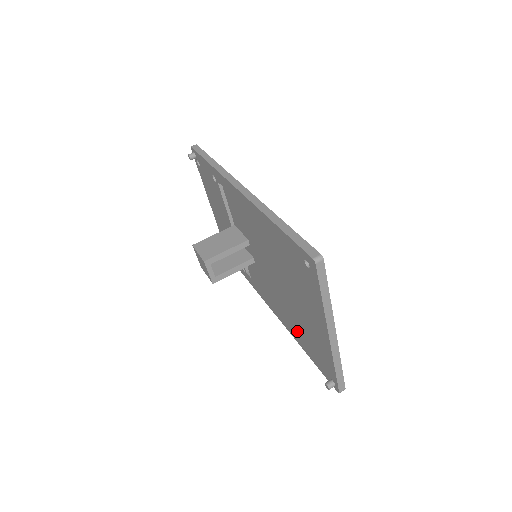
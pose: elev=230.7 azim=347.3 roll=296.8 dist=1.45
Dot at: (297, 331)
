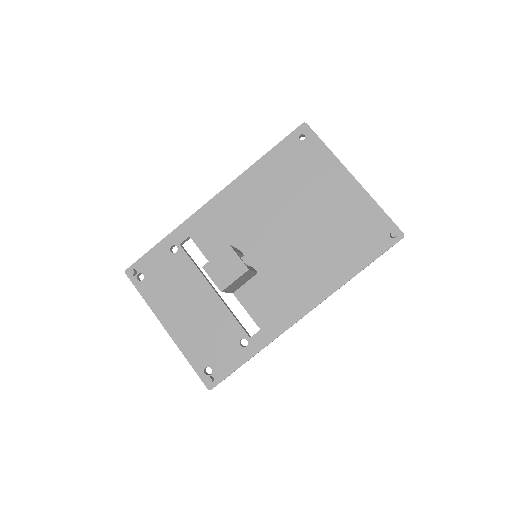
Dot at: (337, 258)
